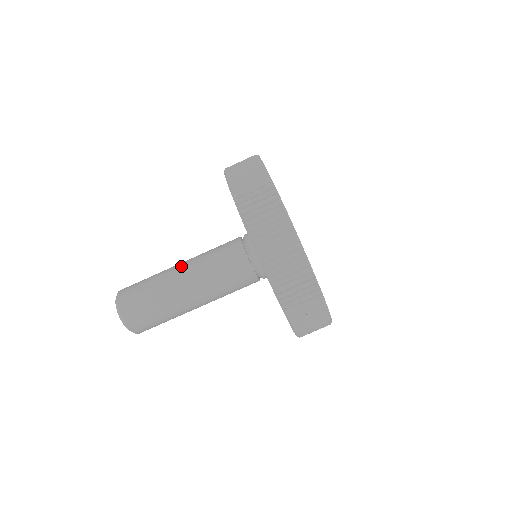
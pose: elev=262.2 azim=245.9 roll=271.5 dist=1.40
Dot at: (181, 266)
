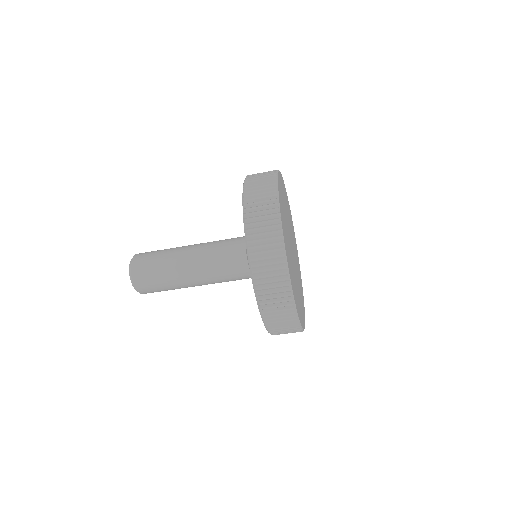
Dot at: (192, 245)
